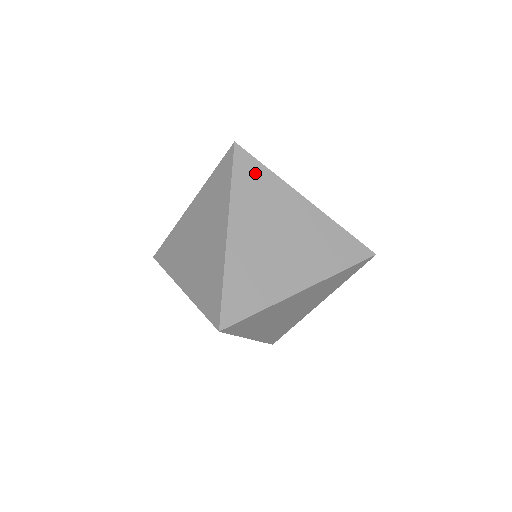
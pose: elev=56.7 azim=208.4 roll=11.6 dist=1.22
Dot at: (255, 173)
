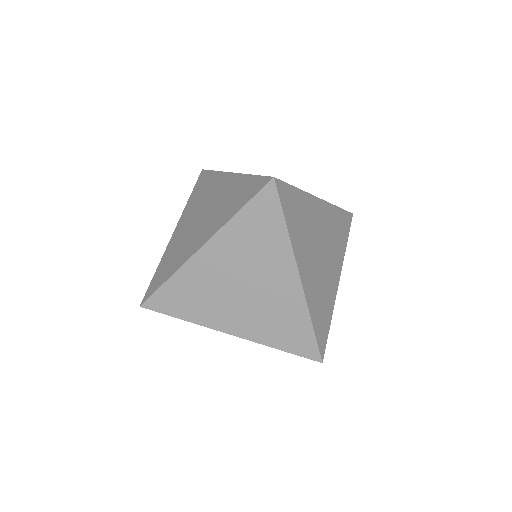
Dot at: occluded
